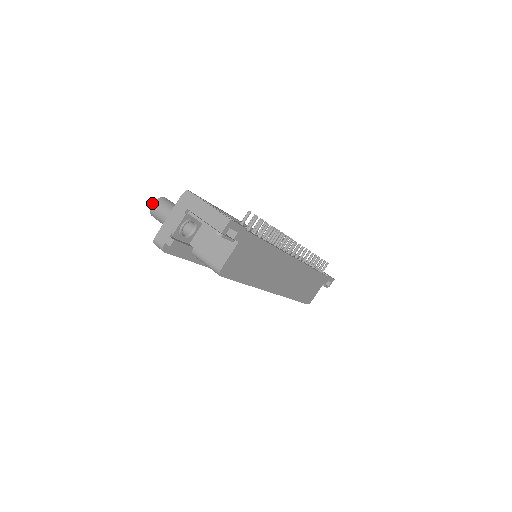
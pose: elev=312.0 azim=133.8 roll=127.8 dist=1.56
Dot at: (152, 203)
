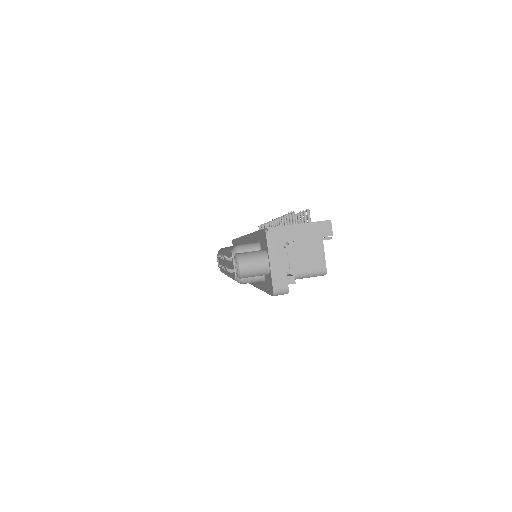
Dot at: (238, 266)
